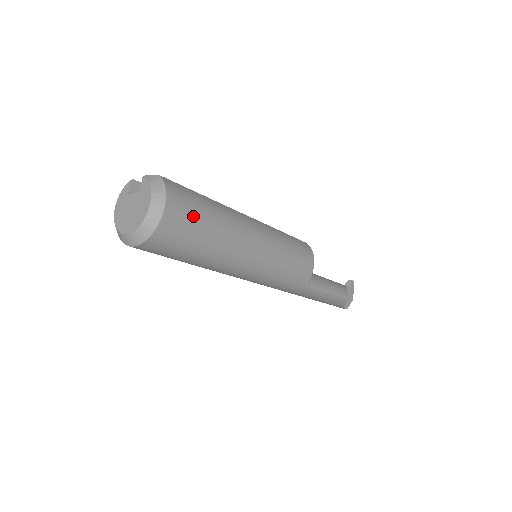
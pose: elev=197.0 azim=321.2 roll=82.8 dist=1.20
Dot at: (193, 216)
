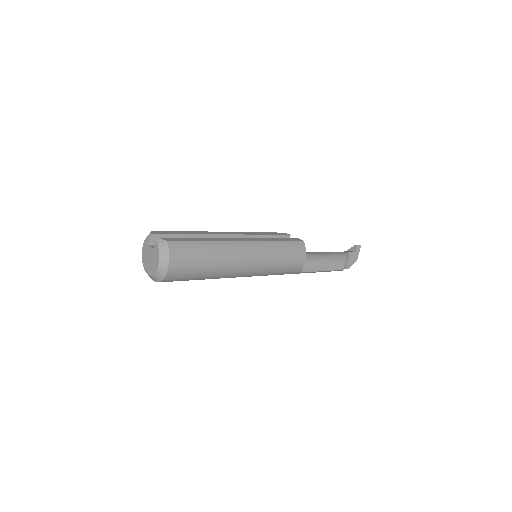
Dot at: (191, 265)
